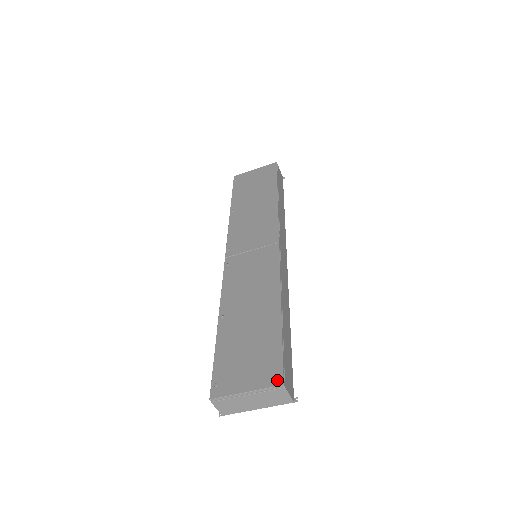
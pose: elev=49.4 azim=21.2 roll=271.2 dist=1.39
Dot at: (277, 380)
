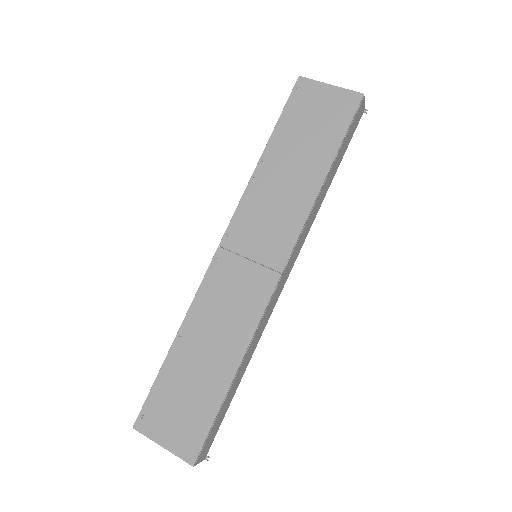
Dot at: (190, 458)
